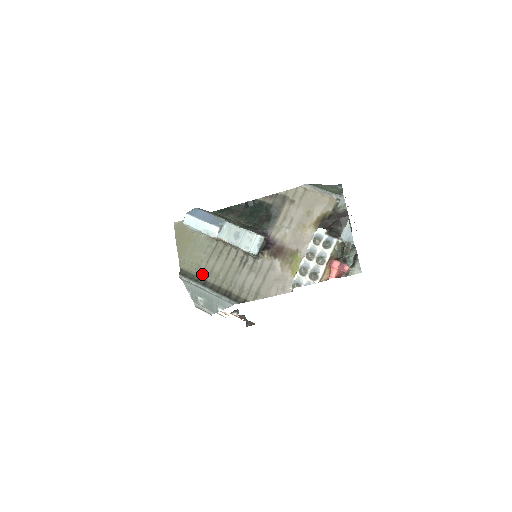
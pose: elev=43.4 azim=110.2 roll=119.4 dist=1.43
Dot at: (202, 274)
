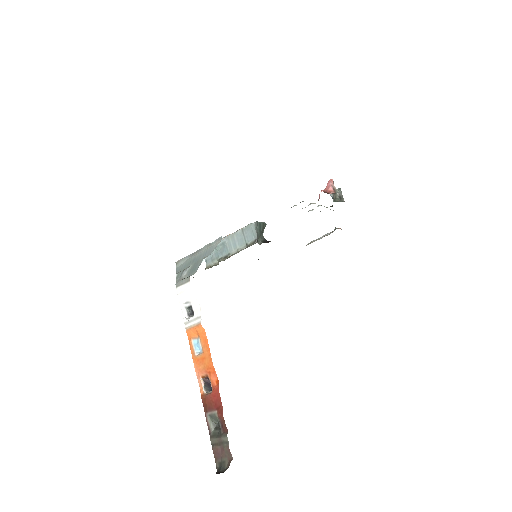
Dot at: occluded
